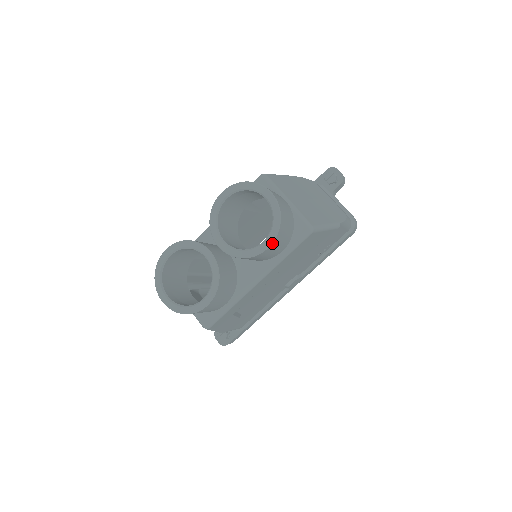
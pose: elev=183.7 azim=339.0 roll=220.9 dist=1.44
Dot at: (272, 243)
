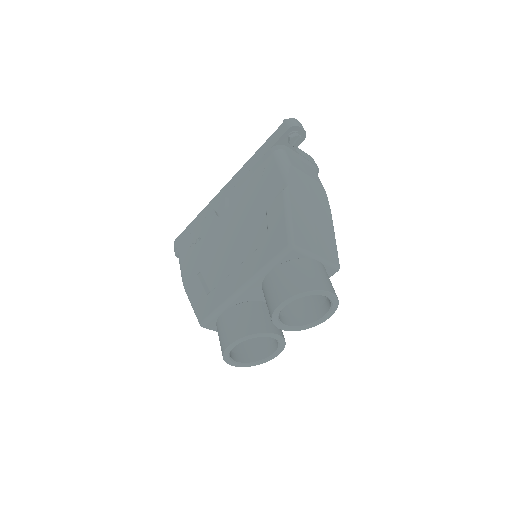
Dot at: (330, 316)
